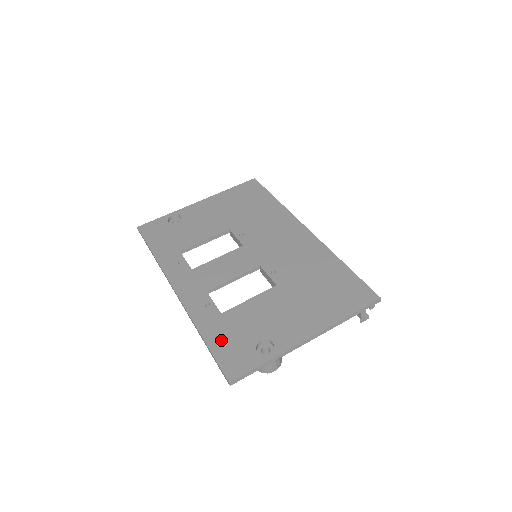
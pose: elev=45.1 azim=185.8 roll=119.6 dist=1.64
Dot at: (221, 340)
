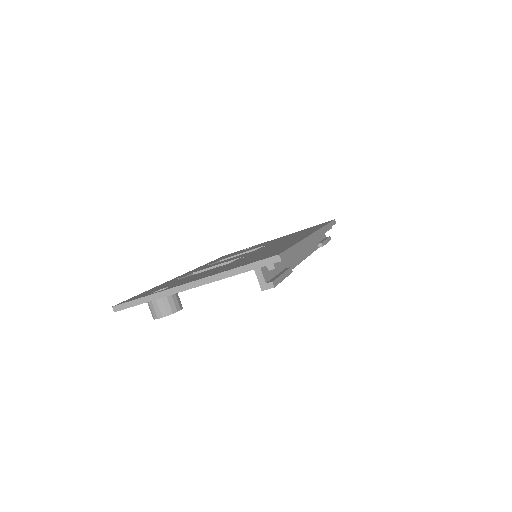
Dot at: (151, 290)
